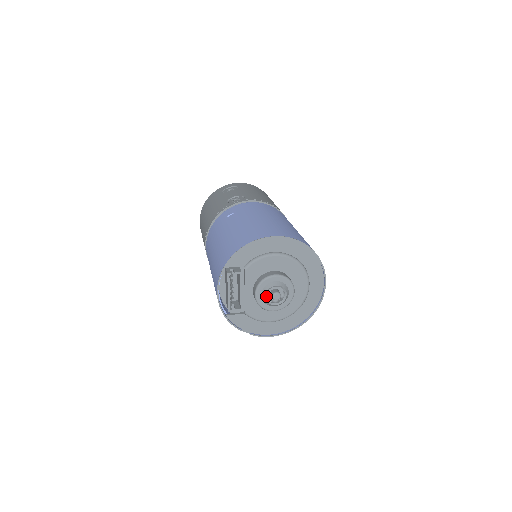
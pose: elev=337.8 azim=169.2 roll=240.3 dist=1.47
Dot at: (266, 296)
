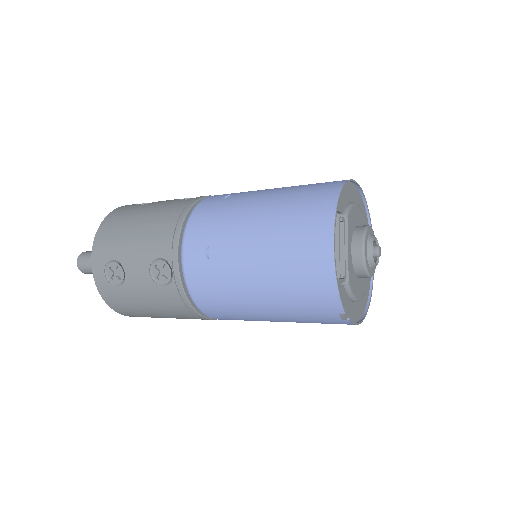
Dot at: (371, 251)
